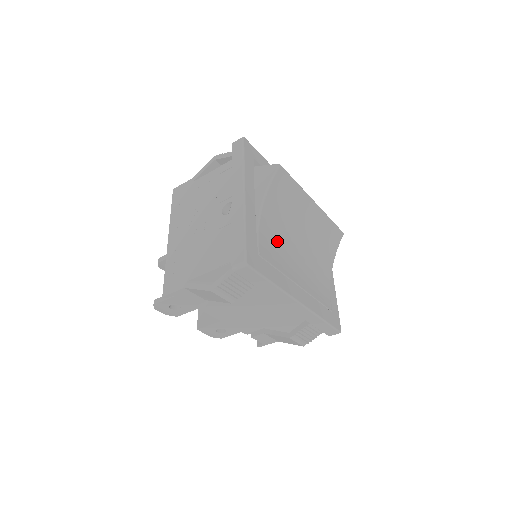
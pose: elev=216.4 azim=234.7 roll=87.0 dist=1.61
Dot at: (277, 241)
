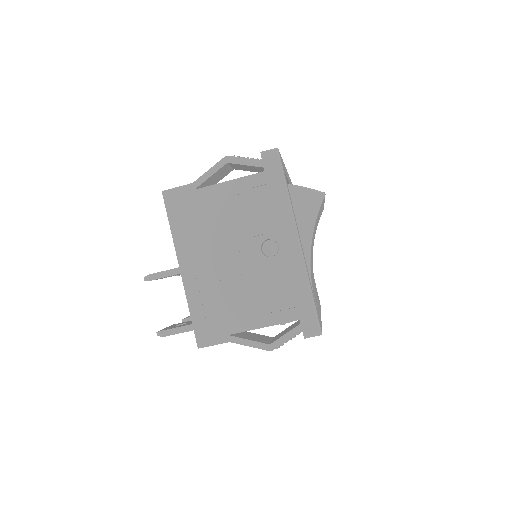
Dot at: (311, 271)
